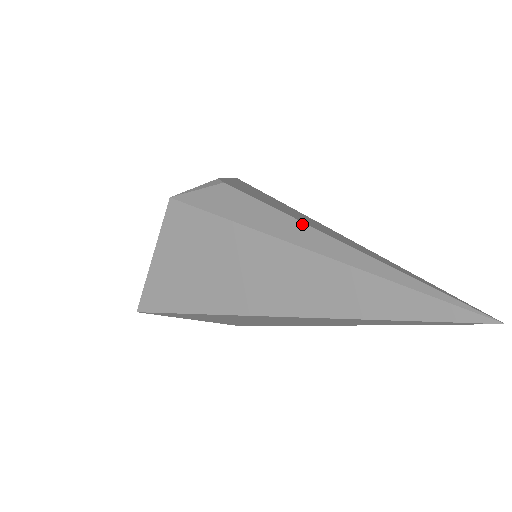
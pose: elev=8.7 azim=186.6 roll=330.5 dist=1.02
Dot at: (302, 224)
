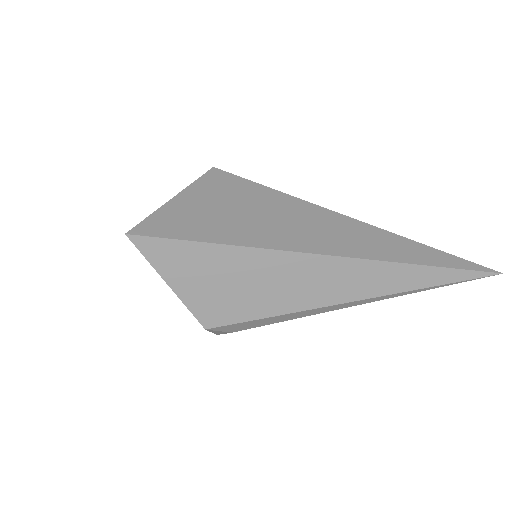
Dot at: occluded
